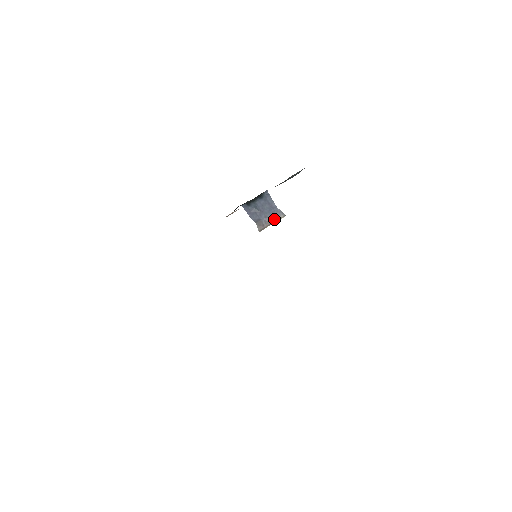
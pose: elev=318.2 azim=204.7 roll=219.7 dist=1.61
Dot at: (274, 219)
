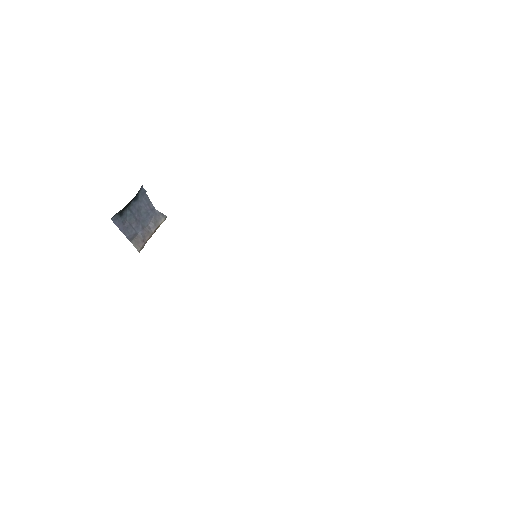
Dot at: (154, 227)
